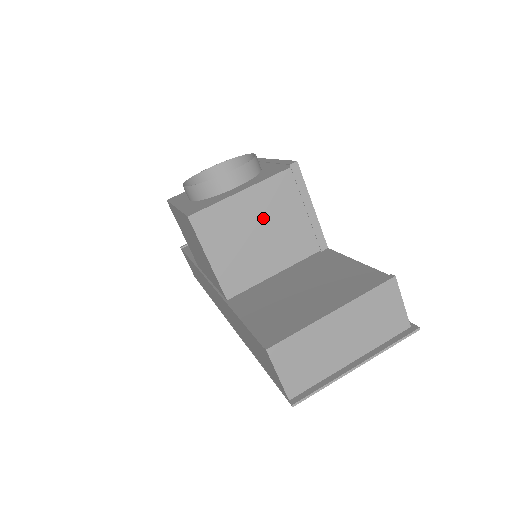
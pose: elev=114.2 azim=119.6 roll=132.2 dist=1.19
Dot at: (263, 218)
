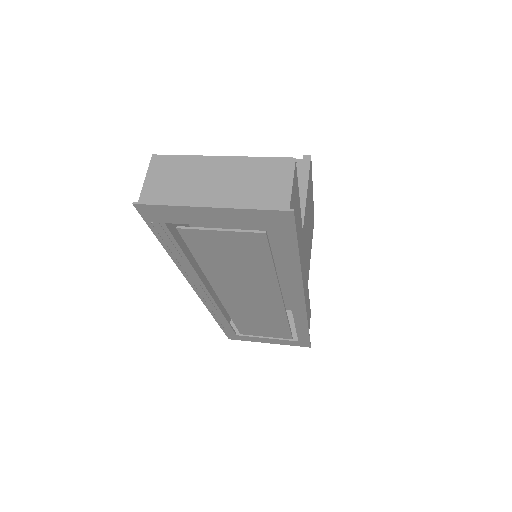
Dot at: occluded
